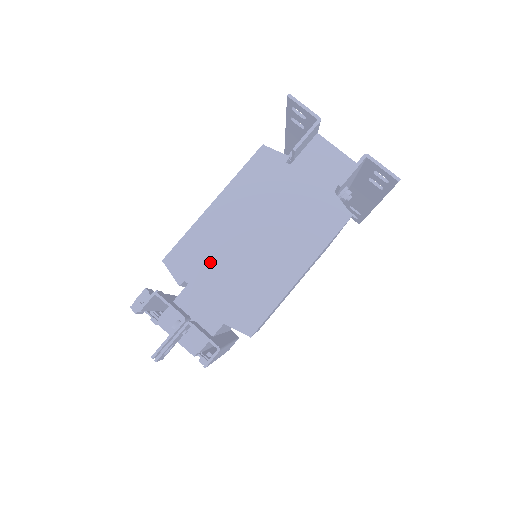
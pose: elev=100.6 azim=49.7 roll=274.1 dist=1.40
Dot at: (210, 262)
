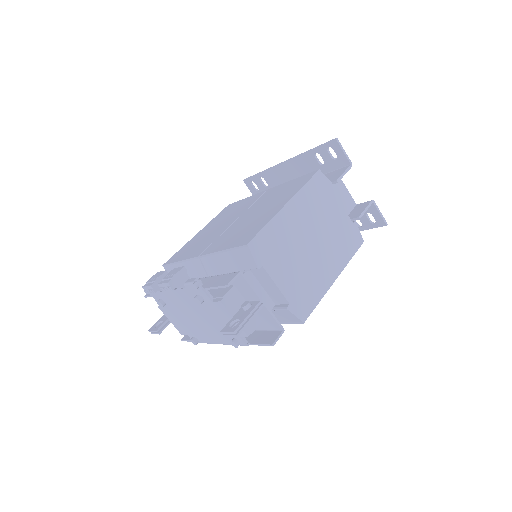
Dot at: (281, 254)
